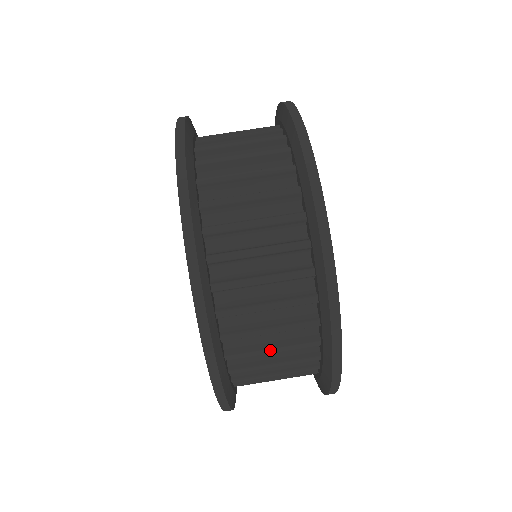
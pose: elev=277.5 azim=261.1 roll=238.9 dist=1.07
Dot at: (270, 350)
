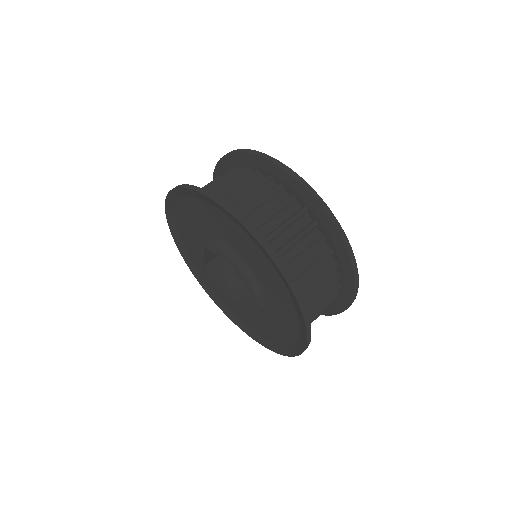
Dot at: (283, 226)
